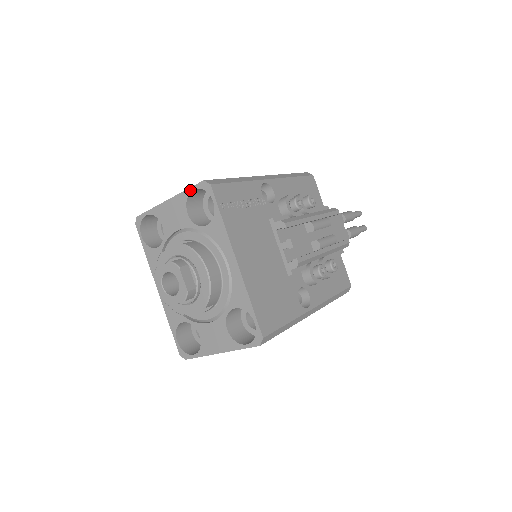
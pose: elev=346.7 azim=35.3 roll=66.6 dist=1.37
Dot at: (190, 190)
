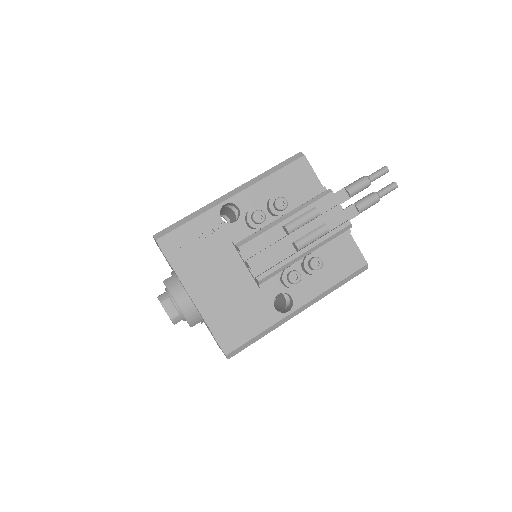
Dot at: occluded
